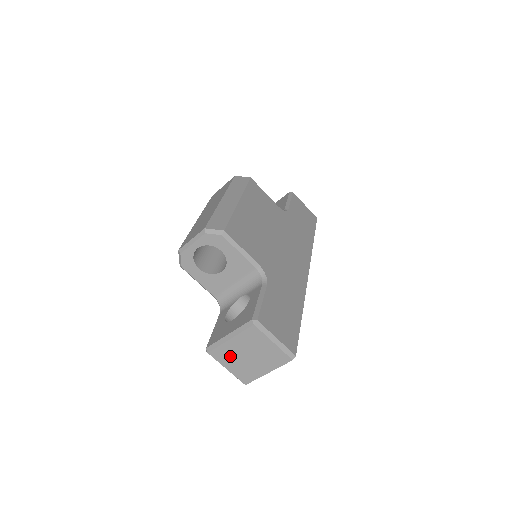
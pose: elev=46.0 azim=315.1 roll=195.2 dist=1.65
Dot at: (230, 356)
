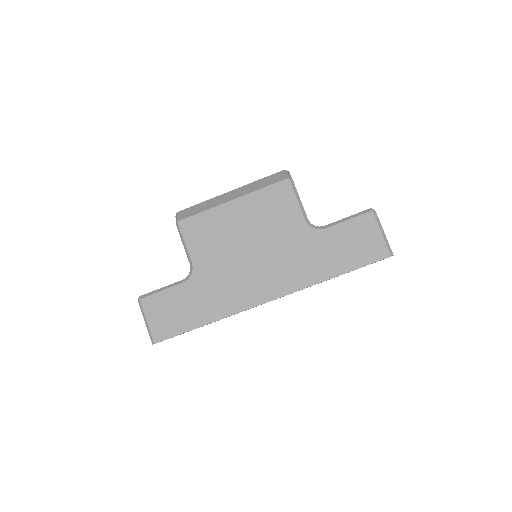
Dot at: occluded
